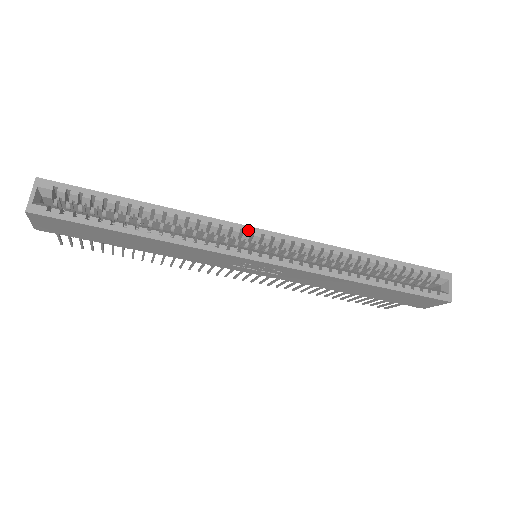
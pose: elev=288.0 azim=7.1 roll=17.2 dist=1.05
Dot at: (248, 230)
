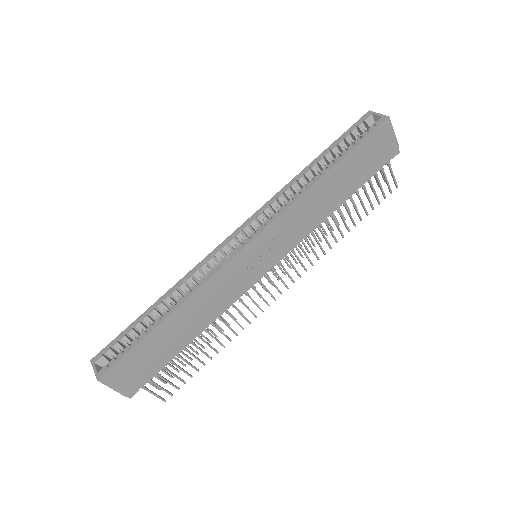
Dot at: (222, 245)
